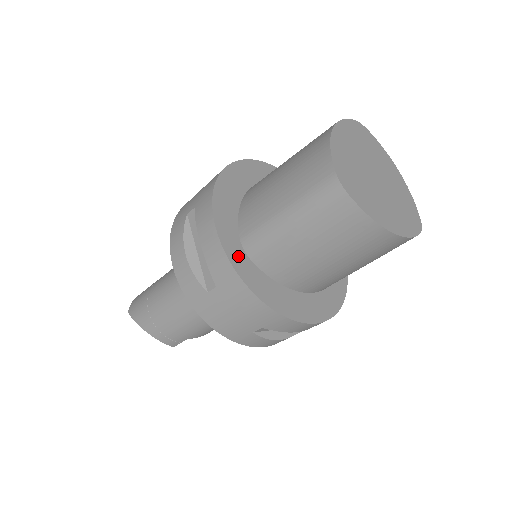
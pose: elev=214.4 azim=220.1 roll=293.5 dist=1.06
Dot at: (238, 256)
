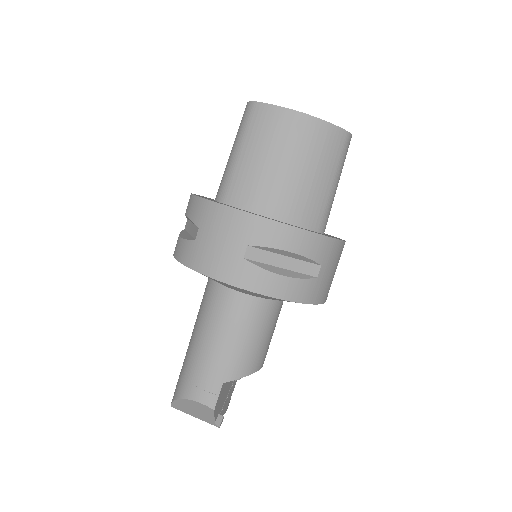
Dot at: occluded
